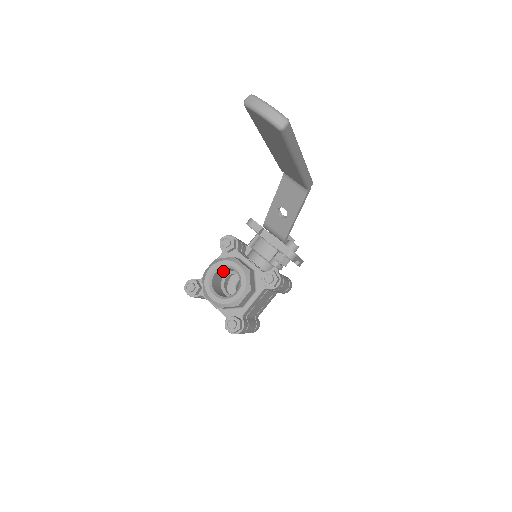
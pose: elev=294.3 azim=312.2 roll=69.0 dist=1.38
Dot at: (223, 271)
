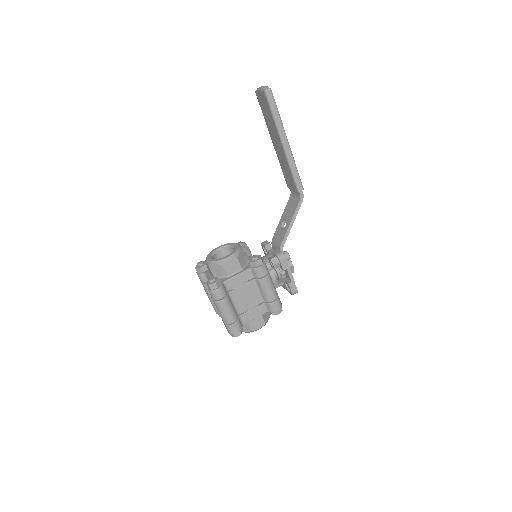
Dot at: occluded
